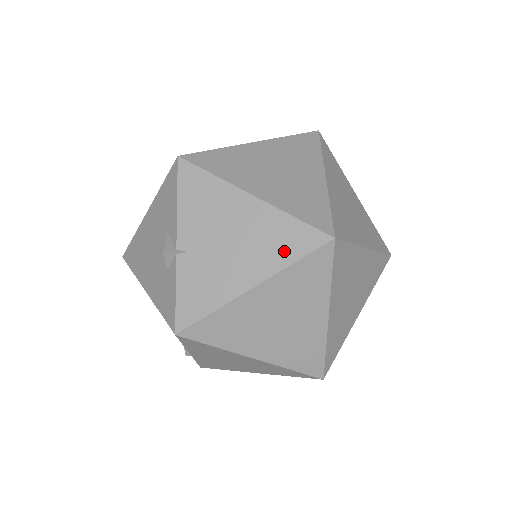
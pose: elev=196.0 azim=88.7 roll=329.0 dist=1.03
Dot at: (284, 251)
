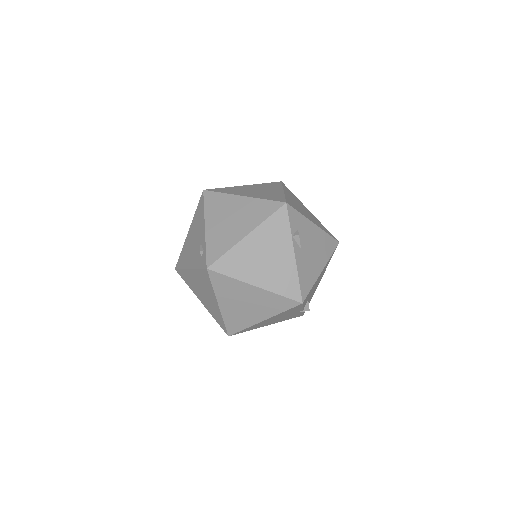
Dot at: occluded
